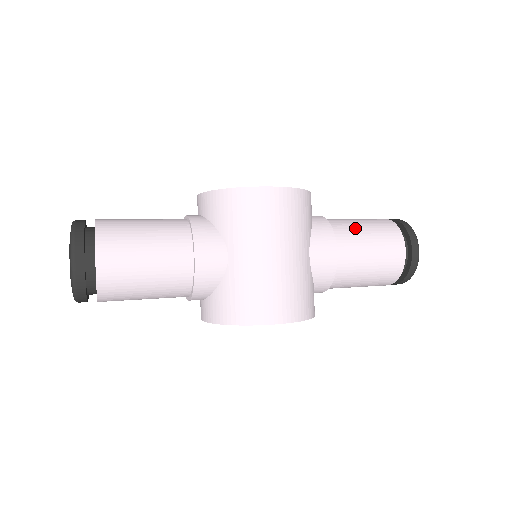
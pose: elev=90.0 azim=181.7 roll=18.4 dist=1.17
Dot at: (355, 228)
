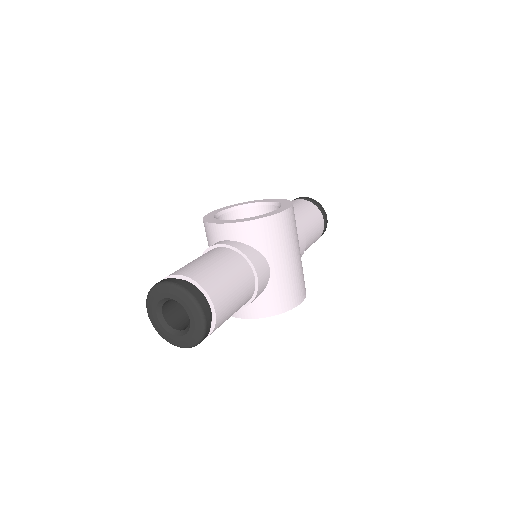
Dot at: (302, 215)
